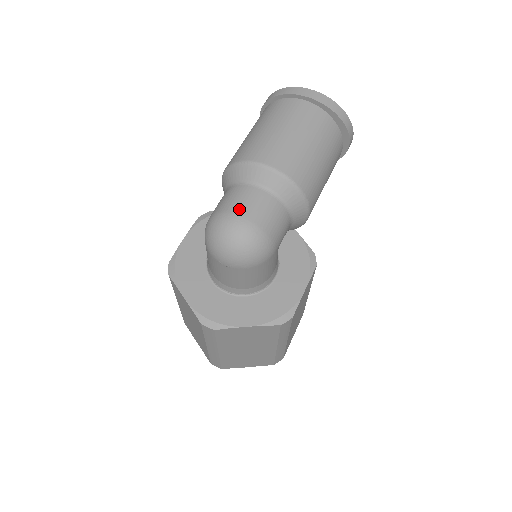
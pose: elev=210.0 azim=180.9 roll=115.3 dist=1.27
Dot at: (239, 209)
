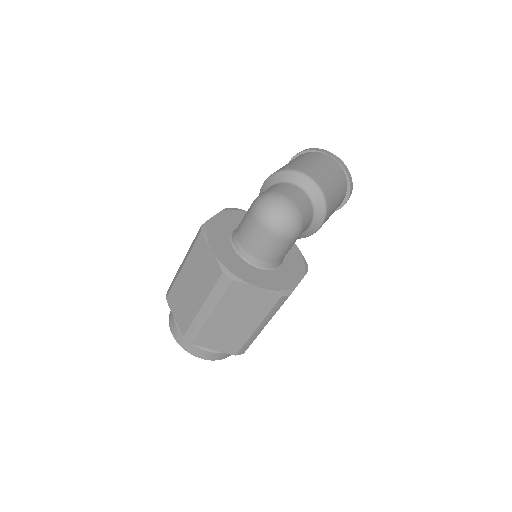
Dot at: (288, 194)
